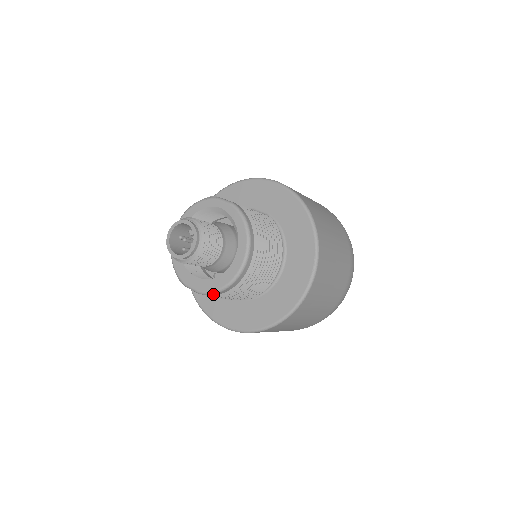
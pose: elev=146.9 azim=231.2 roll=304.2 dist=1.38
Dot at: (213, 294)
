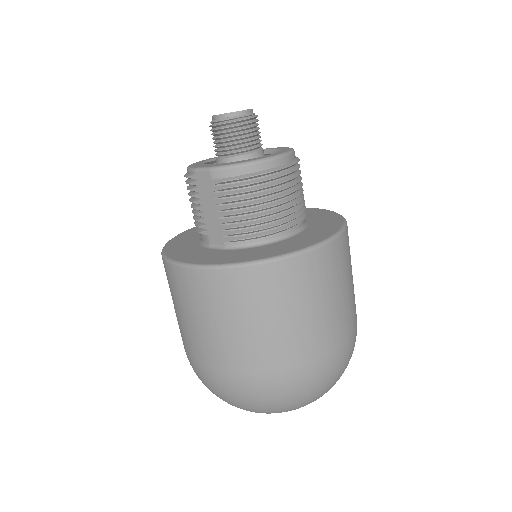
Dot at: (229, 169)
